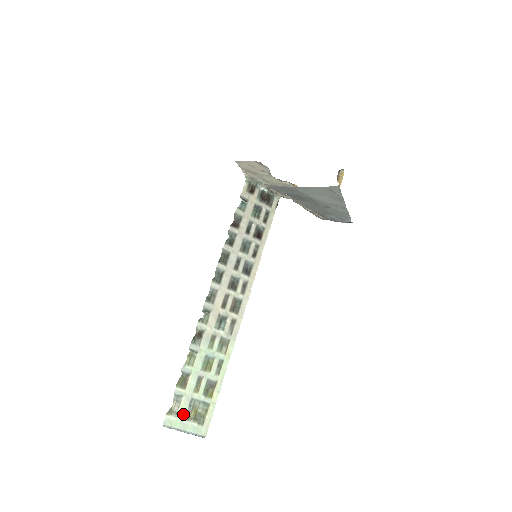
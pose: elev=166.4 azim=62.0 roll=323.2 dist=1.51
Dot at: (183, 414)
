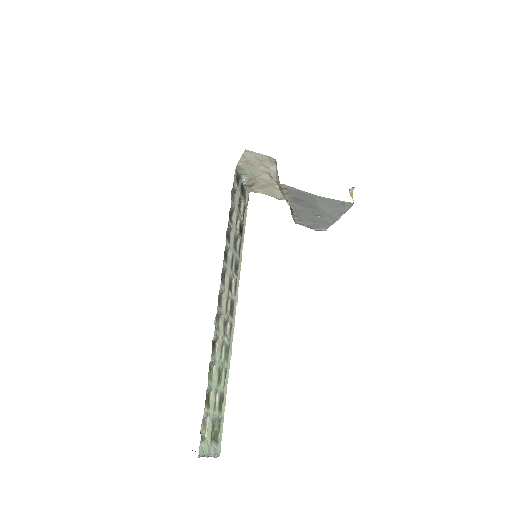
Dot at: (209, 437)
